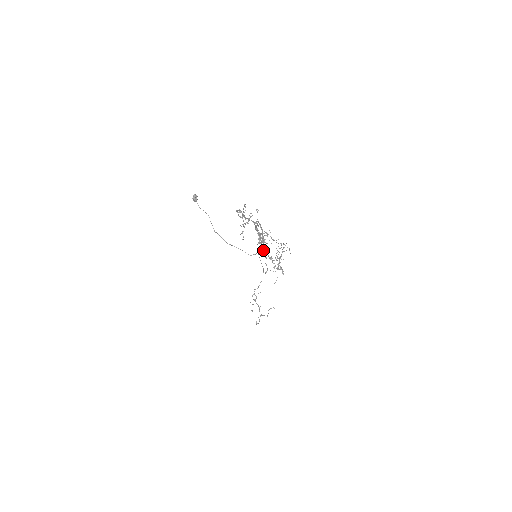
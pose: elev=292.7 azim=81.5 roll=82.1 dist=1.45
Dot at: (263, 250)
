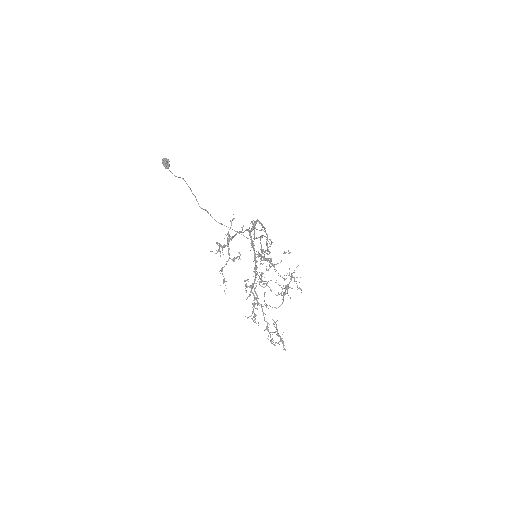
Dot at: (254, 320)
